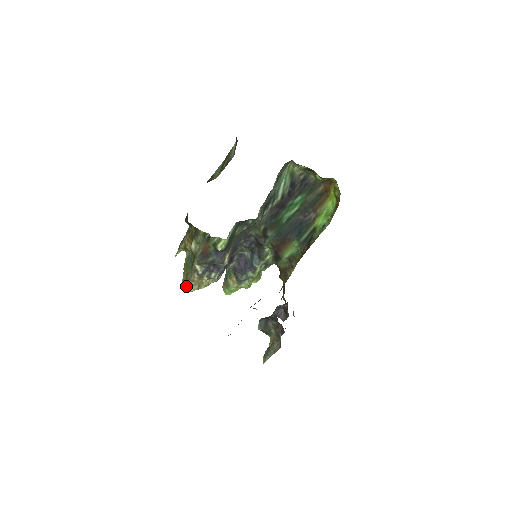
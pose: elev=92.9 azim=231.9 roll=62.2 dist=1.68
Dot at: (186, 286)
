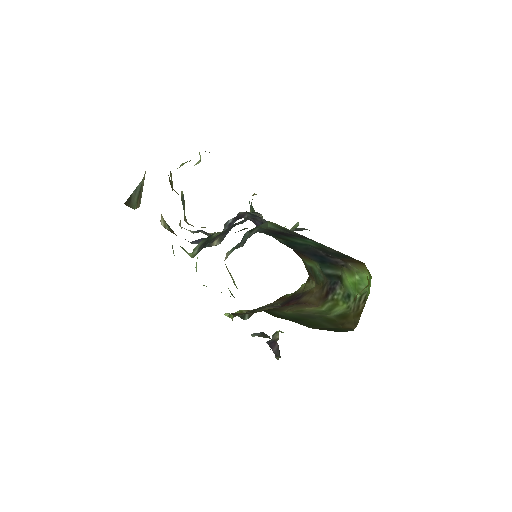
Dot at: occluded
